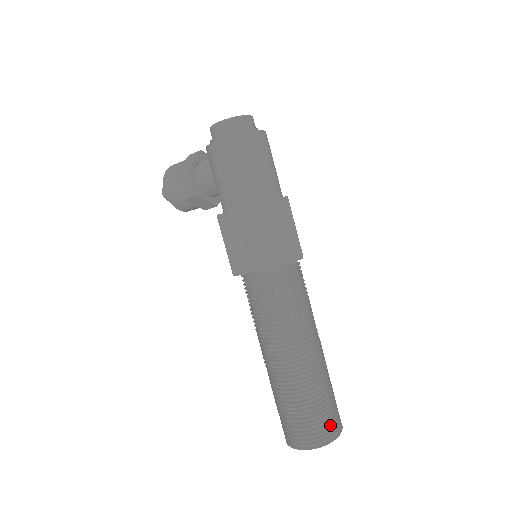
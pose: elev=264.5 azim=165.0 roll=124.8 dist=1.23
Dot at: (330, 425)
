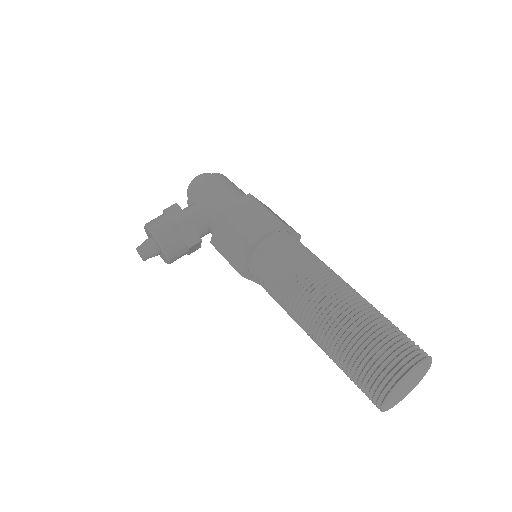
Dot at: occluded
